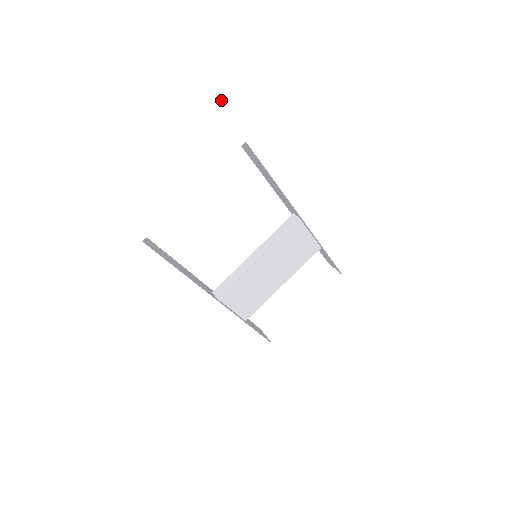
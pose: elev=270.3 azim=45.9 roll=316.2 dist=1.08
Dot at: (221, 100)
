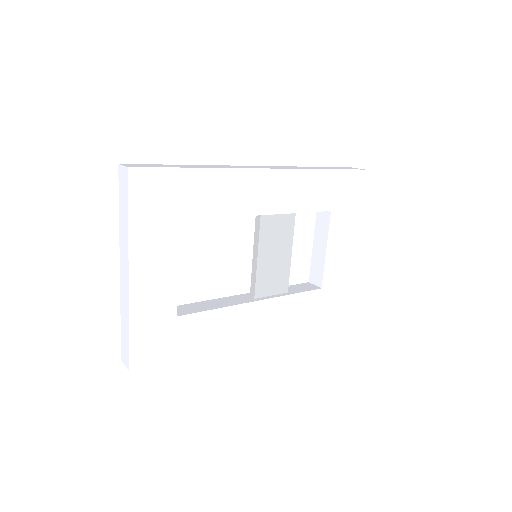
Dot at: (144, 219)
